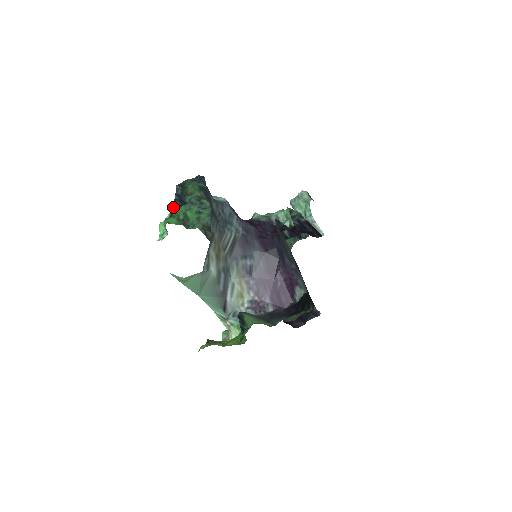
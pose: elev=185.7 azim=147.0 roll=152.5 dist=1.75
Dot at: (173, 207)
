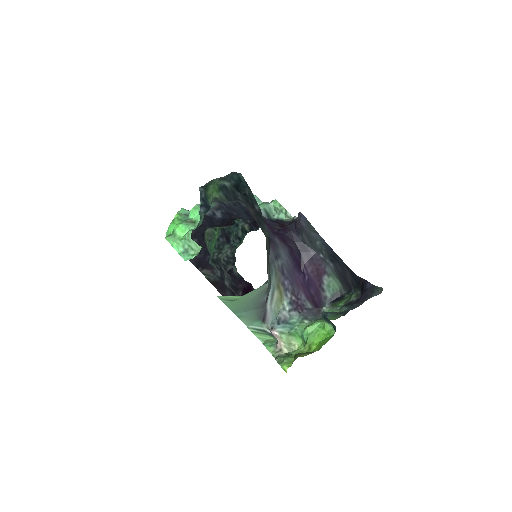
Dot at: (200, 215)
